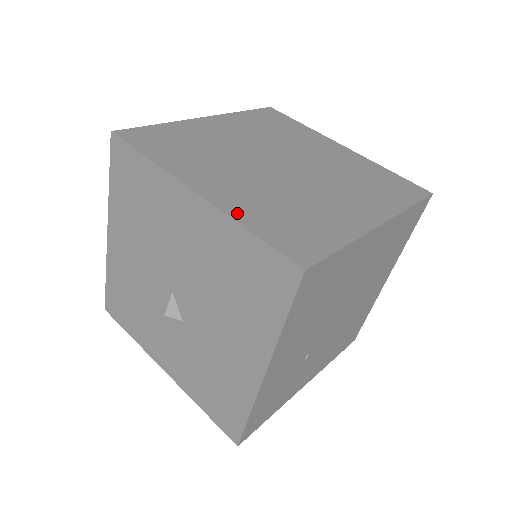
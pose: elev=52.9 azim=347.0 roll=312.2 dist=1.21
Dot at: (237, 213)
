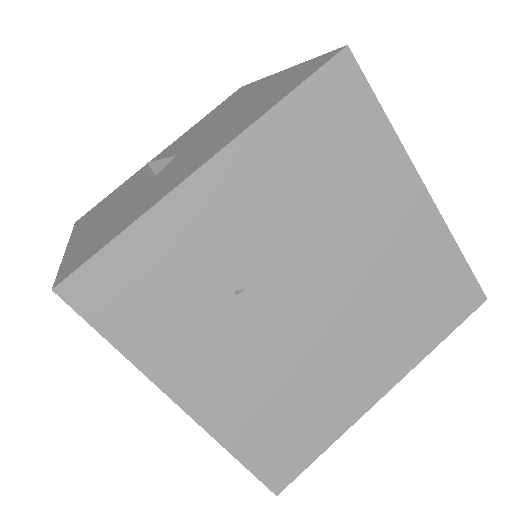
Dot at: occluded
